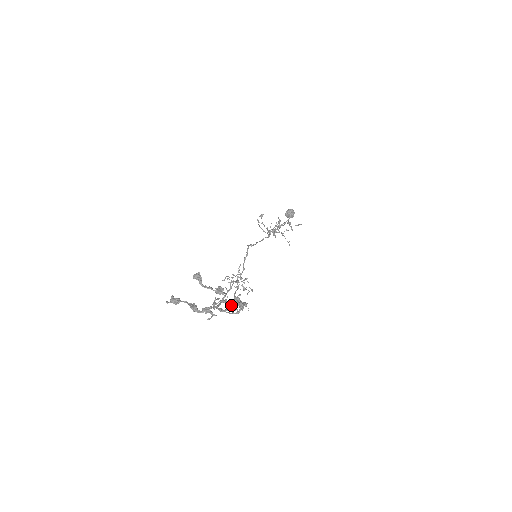
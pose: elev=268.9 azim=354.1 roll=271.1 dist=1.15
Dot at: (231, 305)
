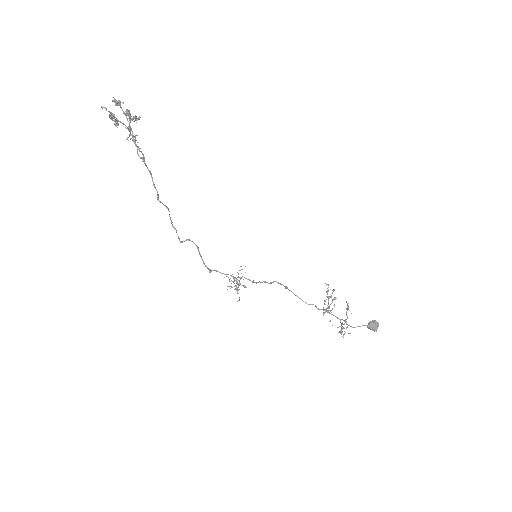
Dot at: (136, 144)
